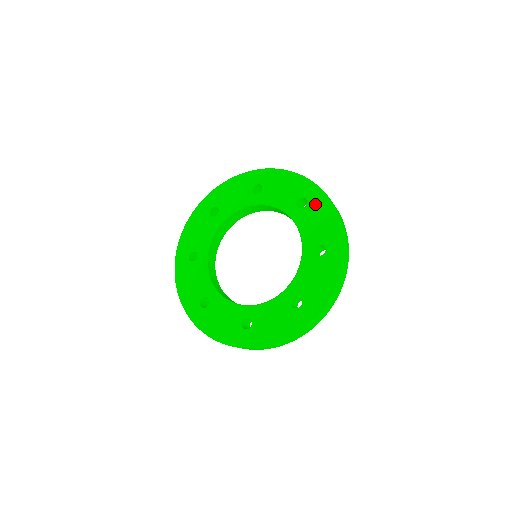
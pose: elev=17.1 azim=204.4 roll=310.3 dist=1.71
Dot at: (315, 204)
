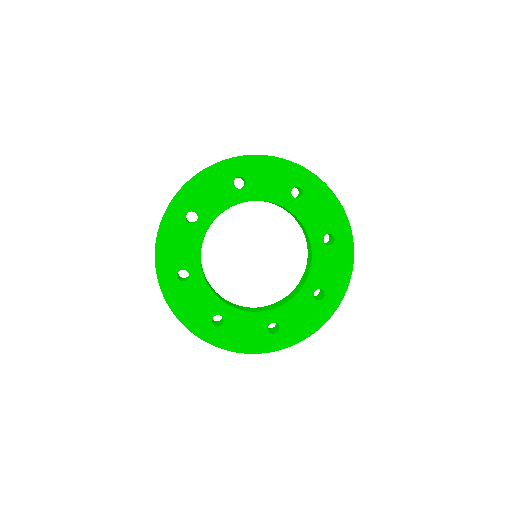
Dot at: (312, 192)
